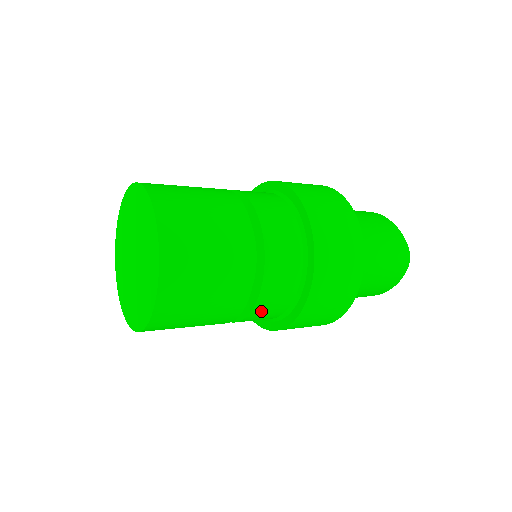
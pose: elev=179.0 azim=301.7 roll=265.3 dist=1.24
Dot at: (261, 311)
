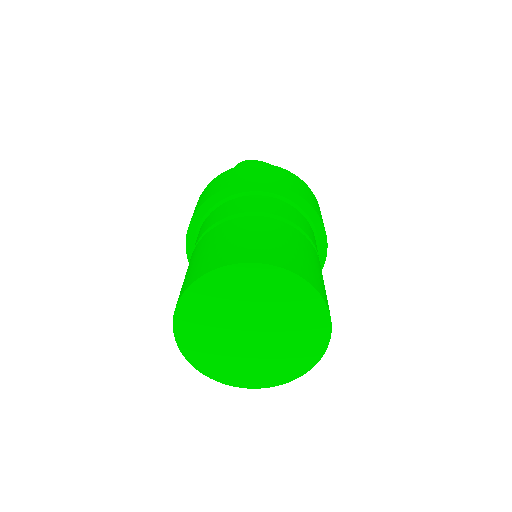
Dot at: occluded
